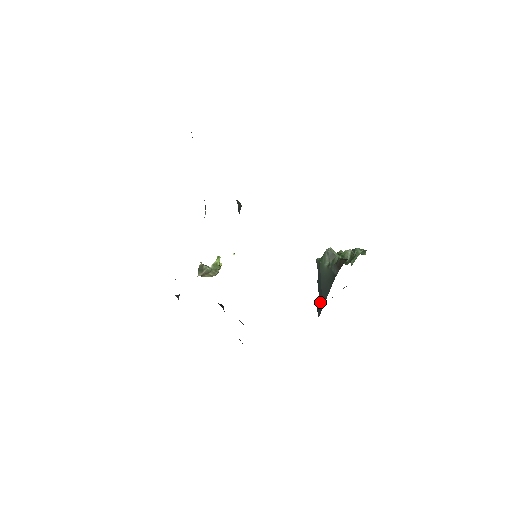
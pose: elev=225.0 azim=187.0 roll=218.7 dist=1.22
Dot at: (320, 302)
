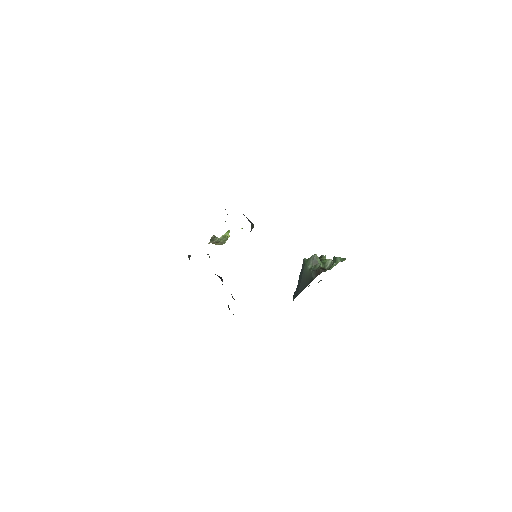
Dot at: (297, 291)
